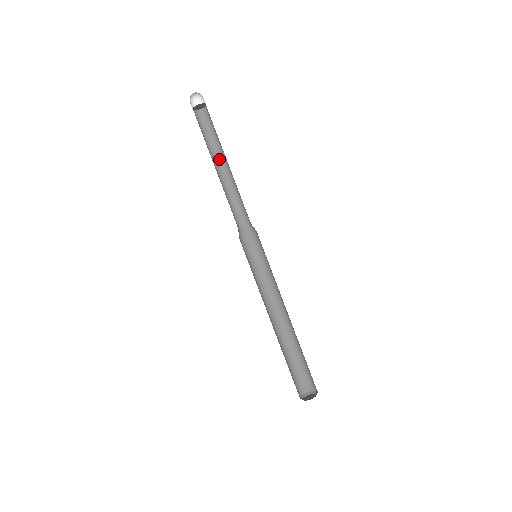
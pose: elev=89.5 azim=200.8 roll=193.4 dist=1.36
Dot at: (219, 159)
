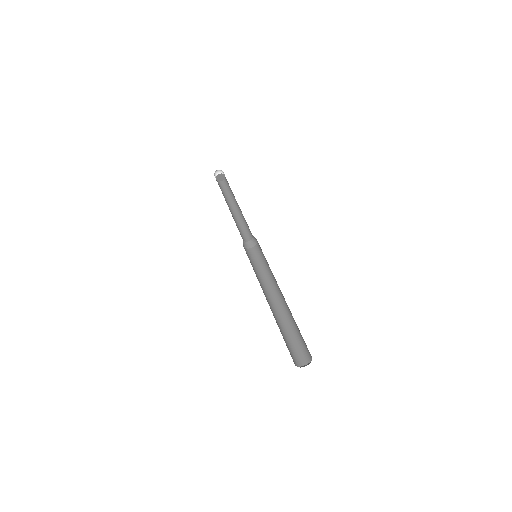
Dot at: (230, 205)
